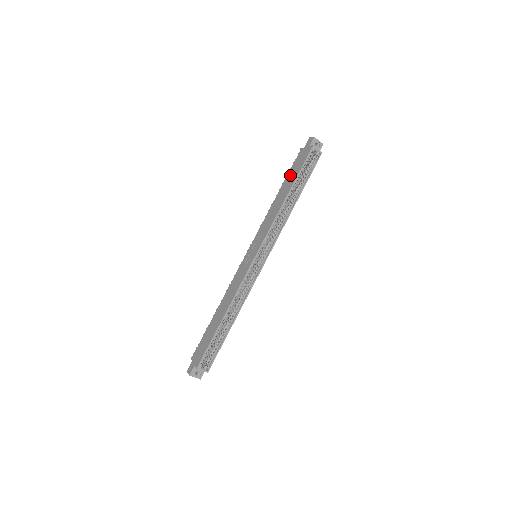
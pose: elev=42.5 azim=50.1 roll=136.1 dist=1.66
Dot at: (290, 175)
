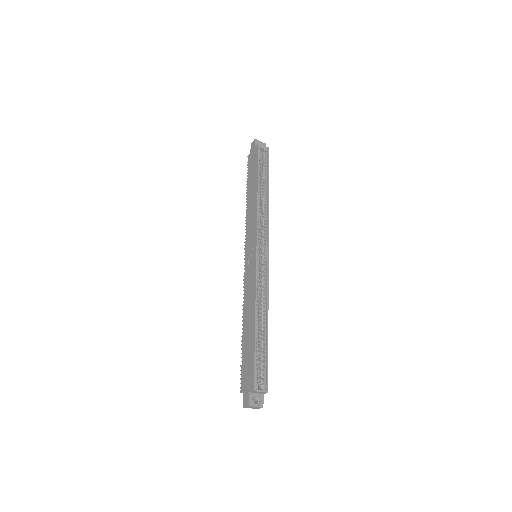
Dot at: (250, 177)
